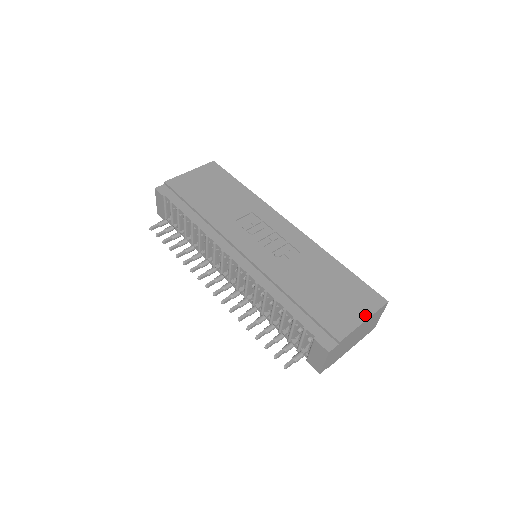
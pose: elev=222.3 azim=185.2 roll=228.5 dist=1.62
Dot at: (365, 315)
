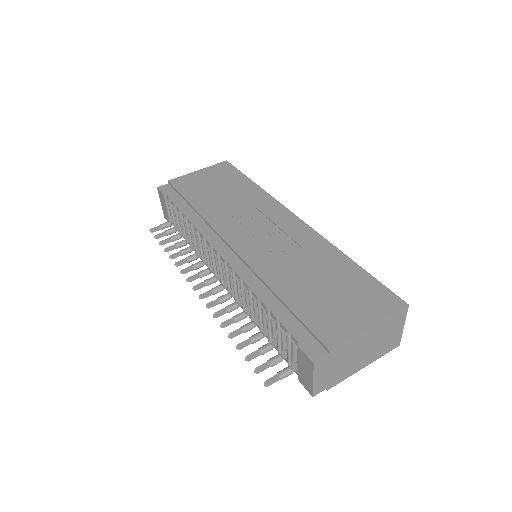
Dot at: (372, 320)
